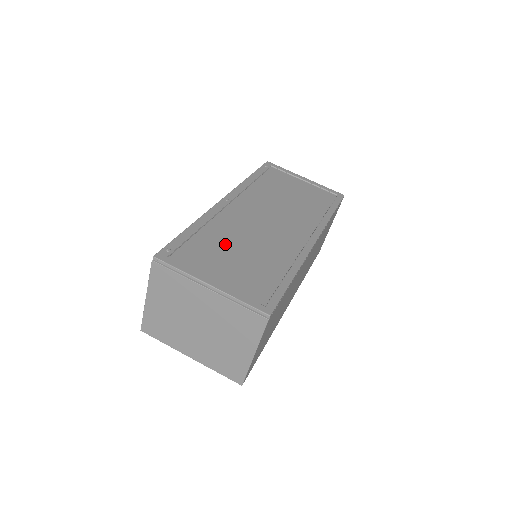
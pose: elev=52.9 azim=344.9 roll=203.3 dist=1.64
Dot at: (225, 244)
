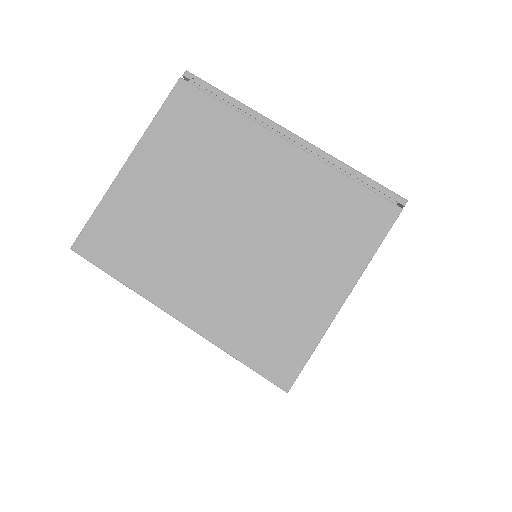
Dot at: occluded
